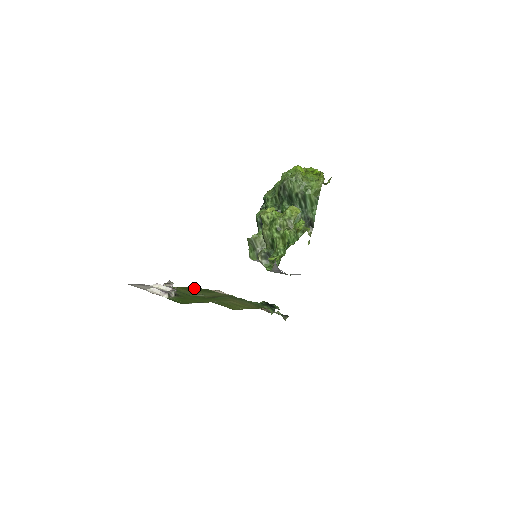
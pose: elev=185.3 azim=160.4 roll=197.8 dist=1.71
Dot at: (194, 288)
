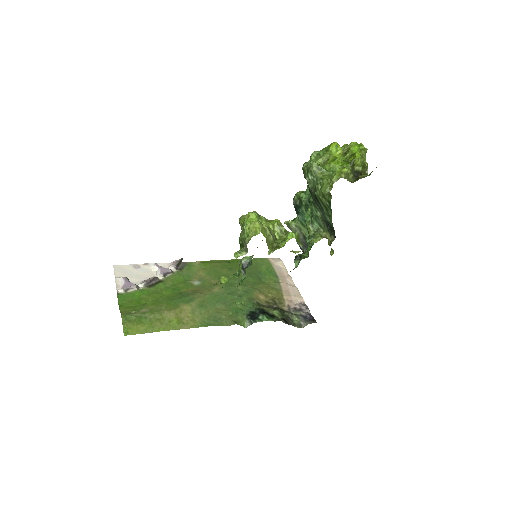
Dot at: (232, 260)
